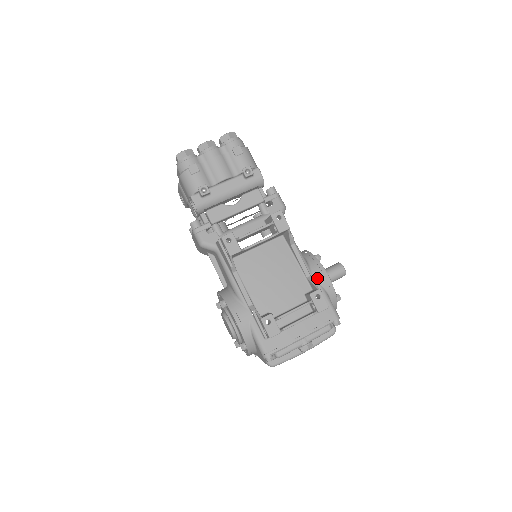
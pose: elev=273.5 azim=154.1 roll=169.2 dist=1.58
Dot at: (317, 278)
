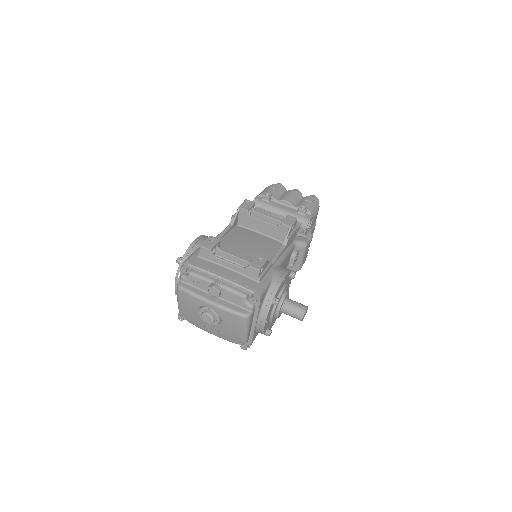
Dot at: (276, 270)
